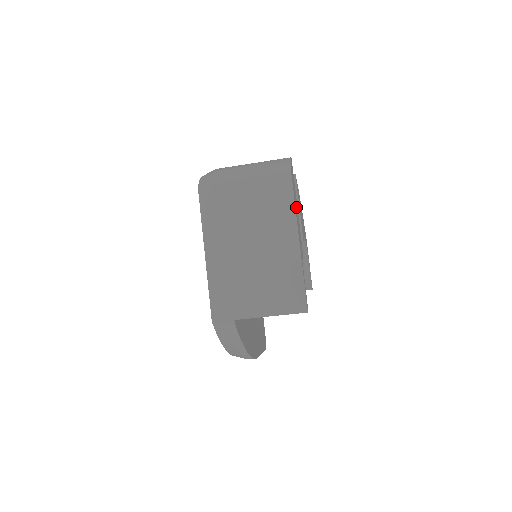
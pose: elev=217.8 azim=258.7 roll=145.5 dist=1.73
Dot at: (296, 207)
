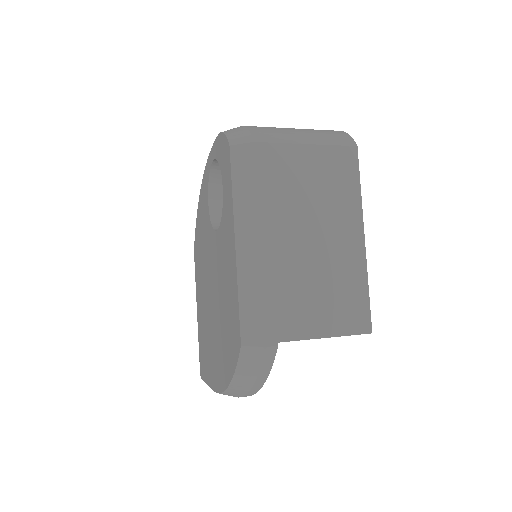
Dot at: occluded
